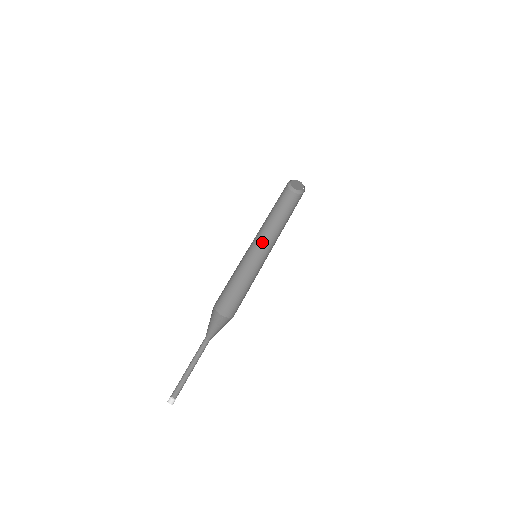
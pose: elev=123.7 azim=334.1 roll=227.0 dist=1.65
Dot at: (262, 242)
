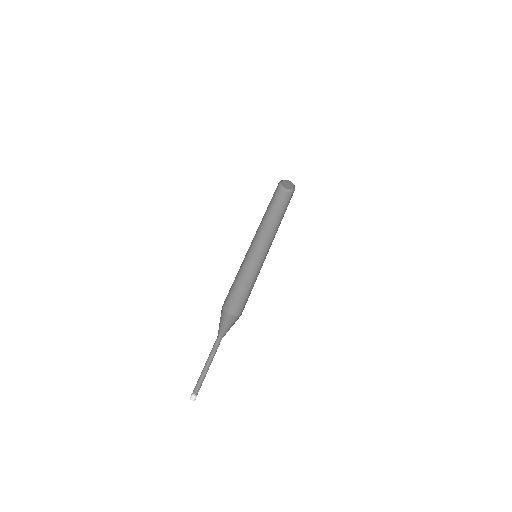
Dot at: (260, 242)
